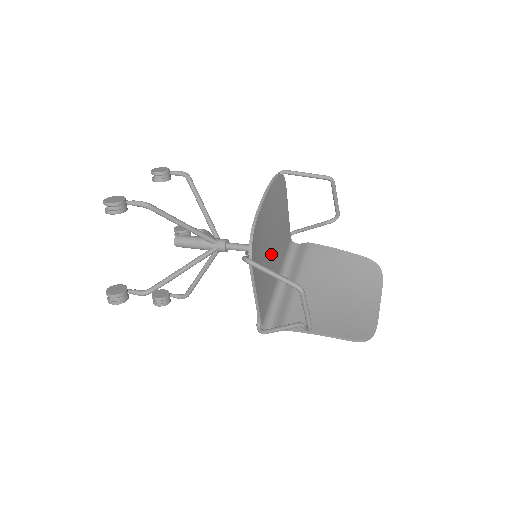
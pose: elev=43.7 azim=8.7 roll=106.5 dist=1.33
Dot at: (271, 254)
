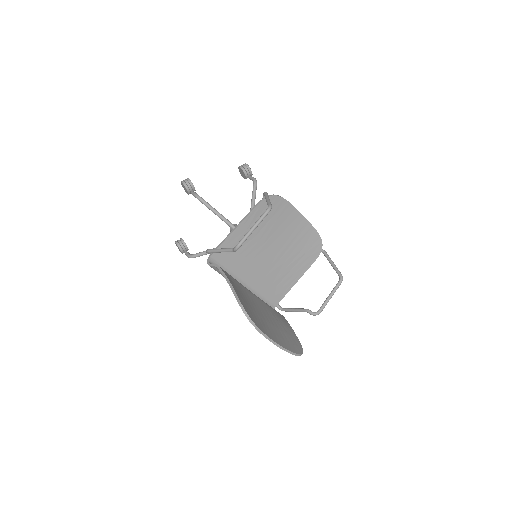
Dot at: (266, 254)
